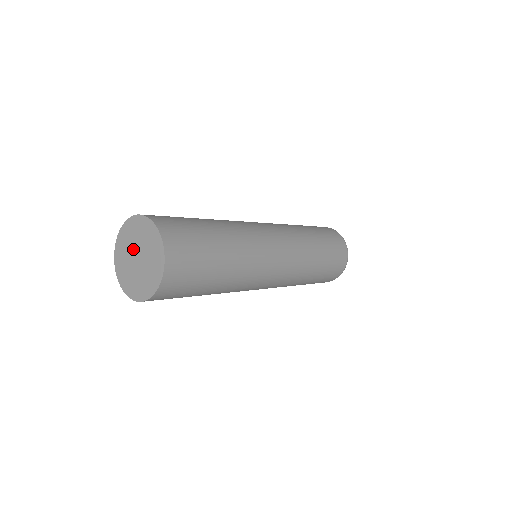
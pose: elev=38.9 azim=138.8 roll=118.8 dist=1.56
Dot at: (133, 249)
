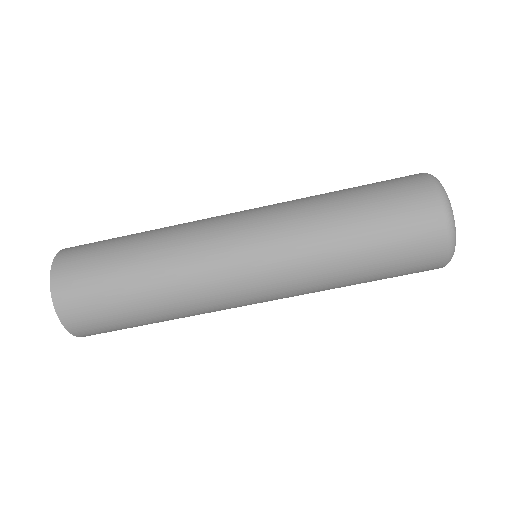
Dot at: occluded
